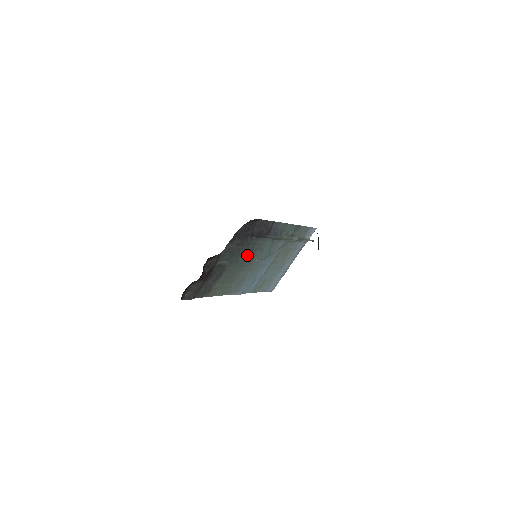
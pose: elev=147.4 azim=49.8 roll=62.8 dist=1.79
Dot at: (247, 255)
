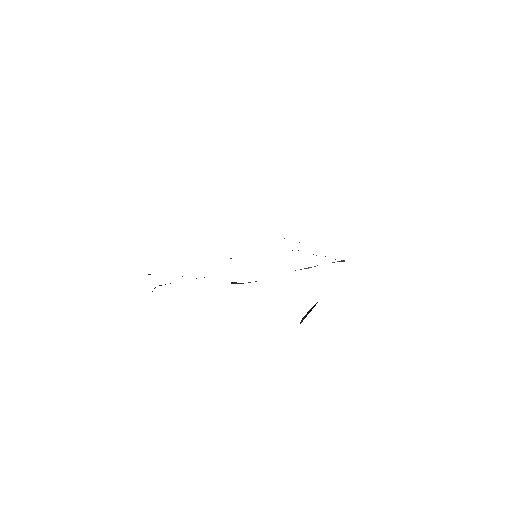
Dot at: occluded
